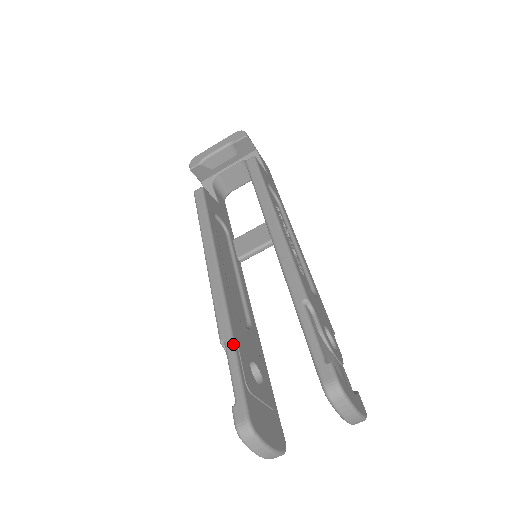
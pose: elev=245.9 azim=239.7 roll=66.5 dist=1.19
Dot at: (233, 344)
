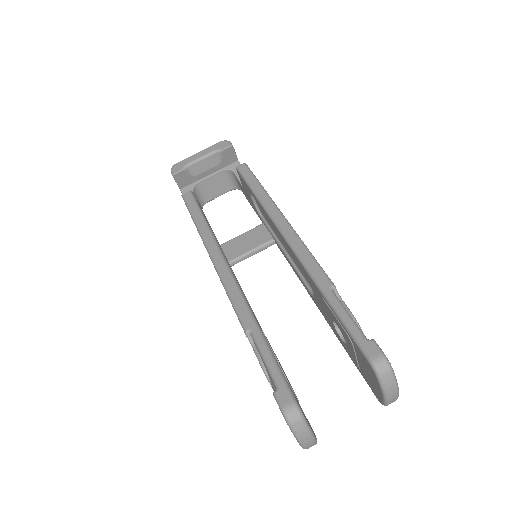
Dot at: (261, 332)
